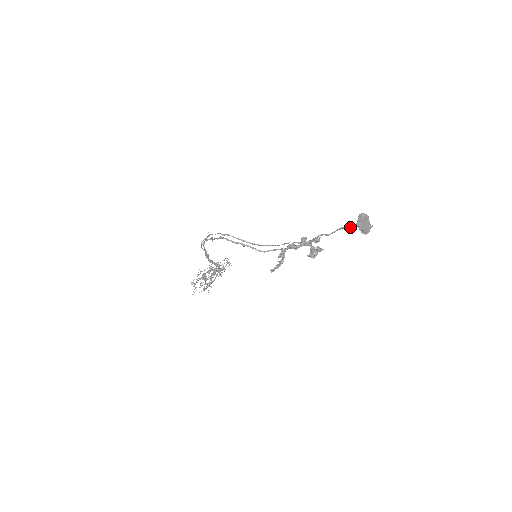
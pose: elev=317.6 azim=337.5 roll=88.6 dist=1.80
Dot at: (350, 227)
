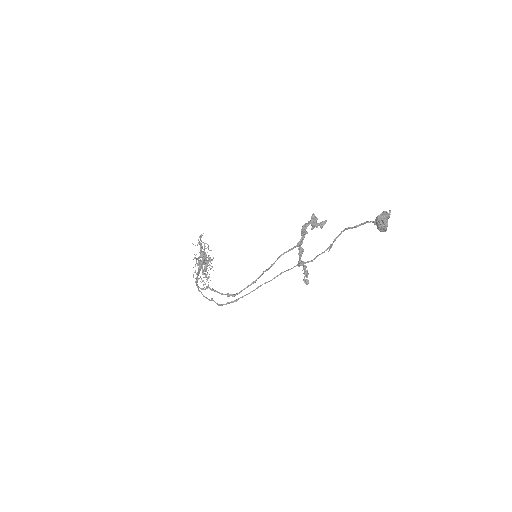
Dot at: occluded
